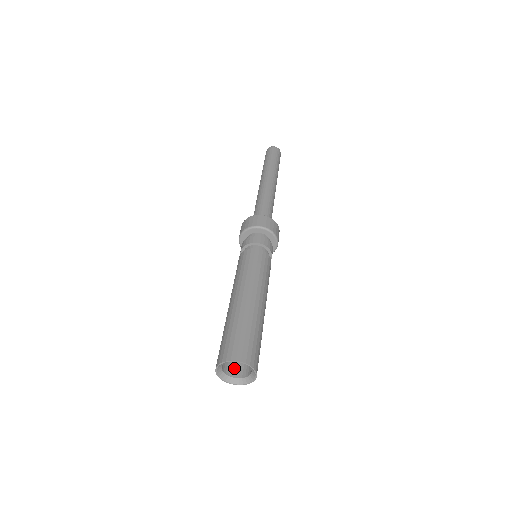
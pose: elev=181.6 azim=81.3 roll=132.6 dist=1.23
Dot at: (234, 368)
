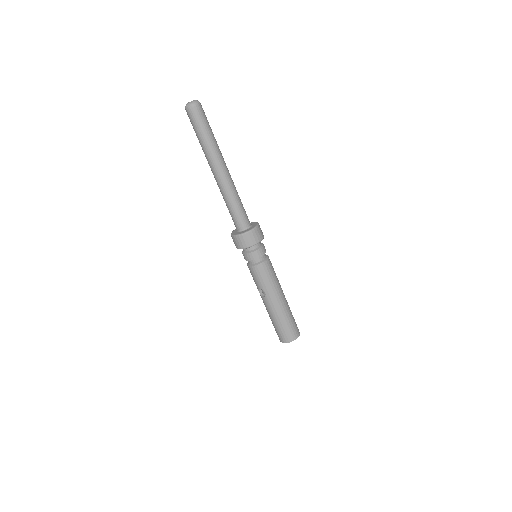
Dot at: occluded
